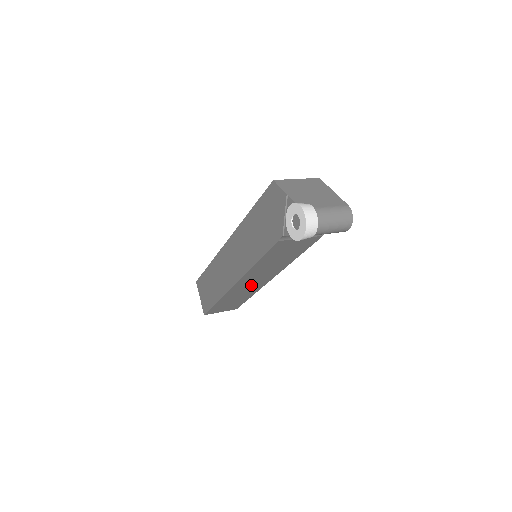
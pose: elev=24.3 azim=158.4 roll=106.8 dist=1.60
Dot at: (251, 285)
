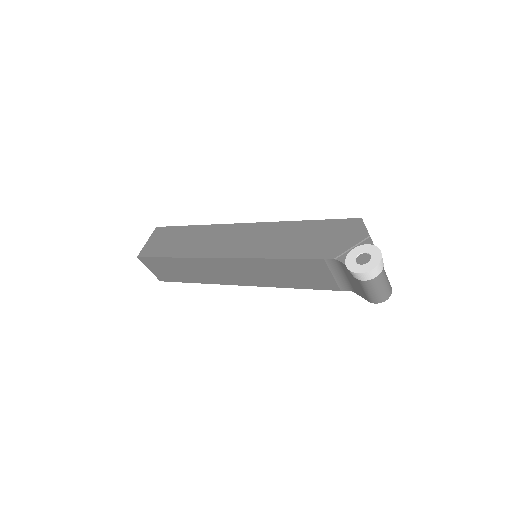
Dot at: (221, 273)
